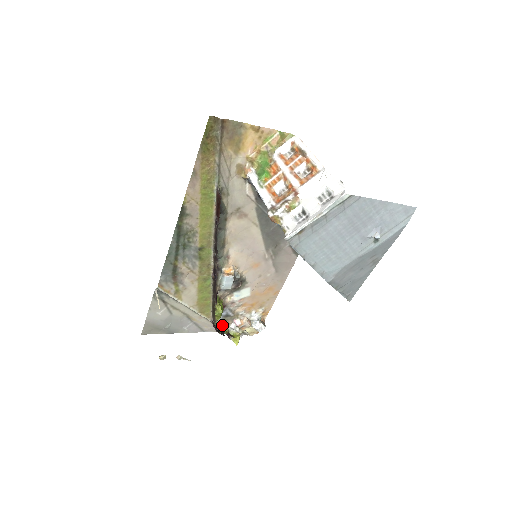
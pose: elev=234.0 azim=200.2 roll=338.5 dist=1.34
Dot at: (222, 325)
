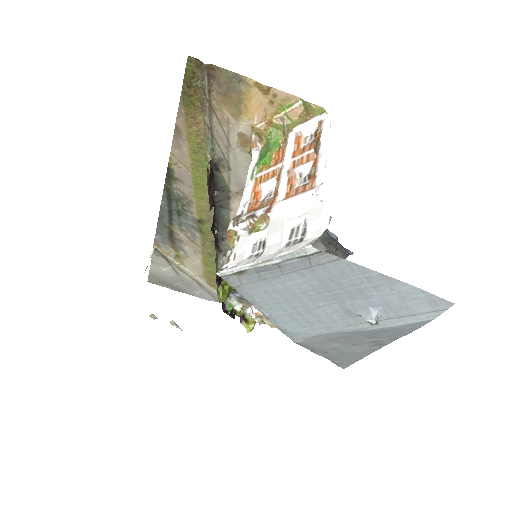
Dot at: (235, 306)
